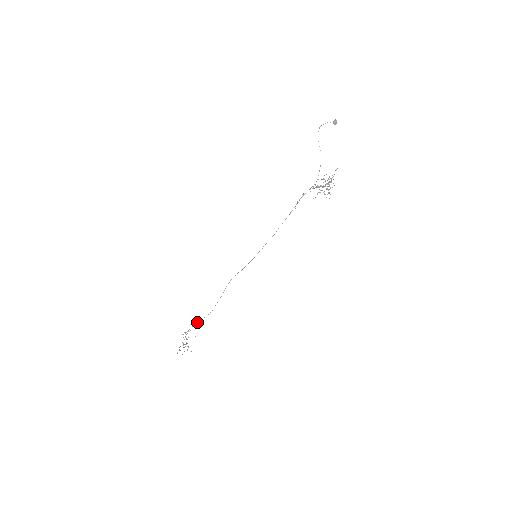
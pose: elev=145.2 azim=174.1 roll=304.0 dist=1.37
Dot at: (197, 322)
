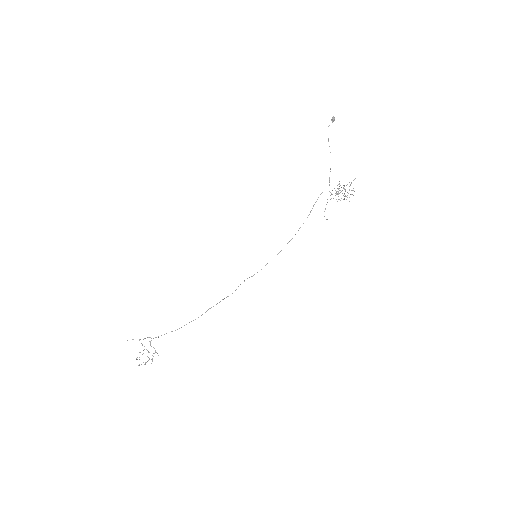
Dot at: occluded
